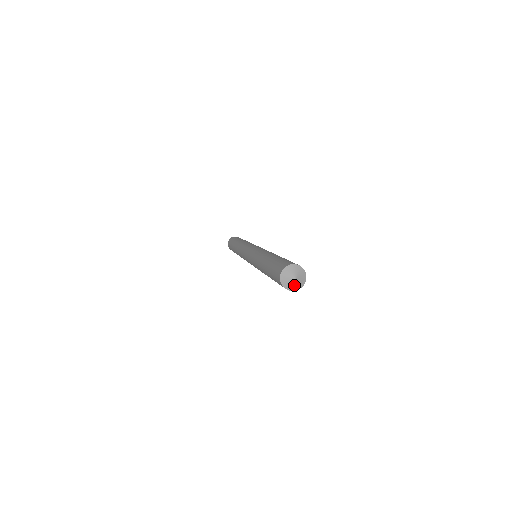
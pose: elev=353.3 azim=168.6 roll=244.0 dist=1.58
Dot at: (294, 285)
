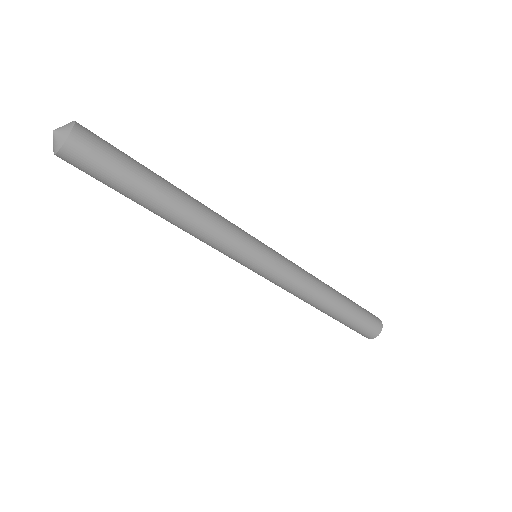
Dot at: (55, 143)
